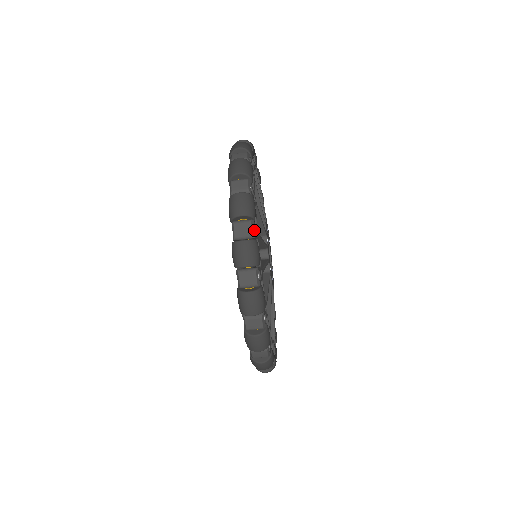
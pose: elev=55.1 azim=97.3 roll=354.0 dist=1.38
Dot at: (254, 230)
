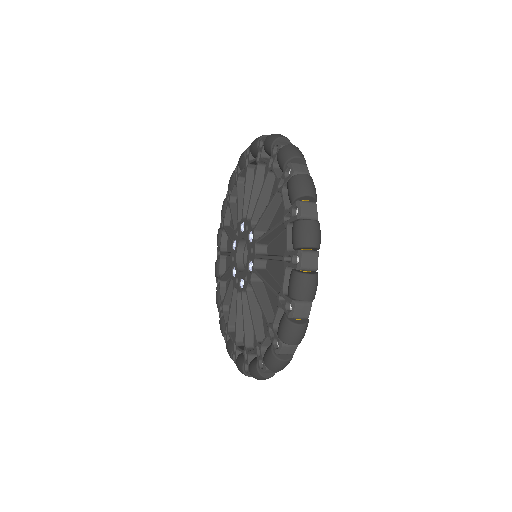
Dot at: occluded
